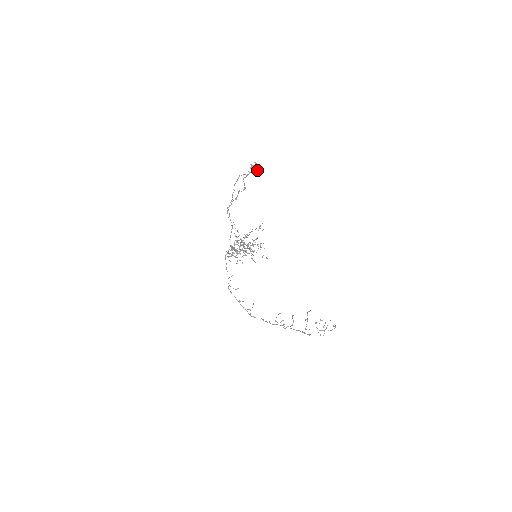
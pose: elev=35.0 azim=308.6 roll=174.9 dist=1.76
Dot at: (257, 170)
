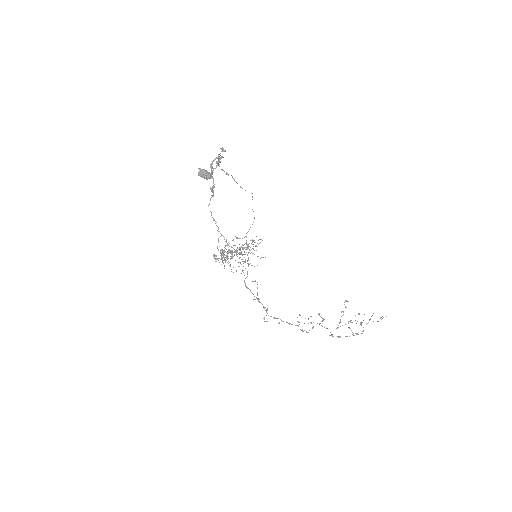
Dot at: (207, 176)
